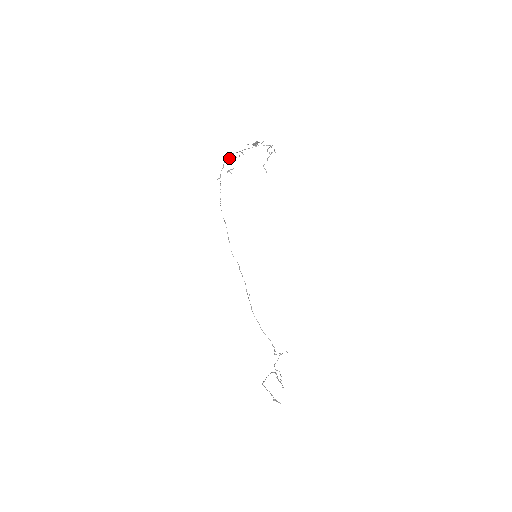
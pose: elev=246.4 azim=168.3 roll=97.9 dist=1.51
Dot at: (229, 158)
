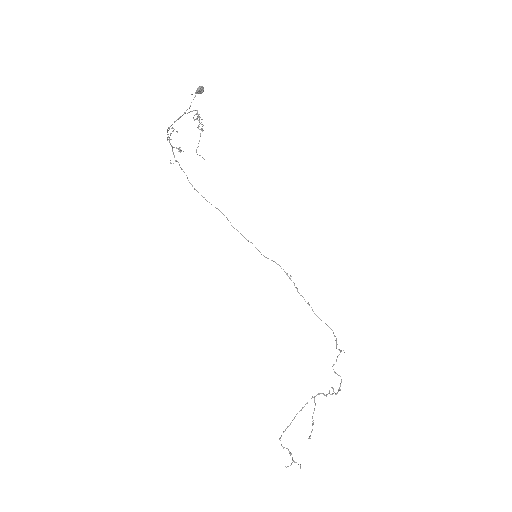
Dot at: occluded
